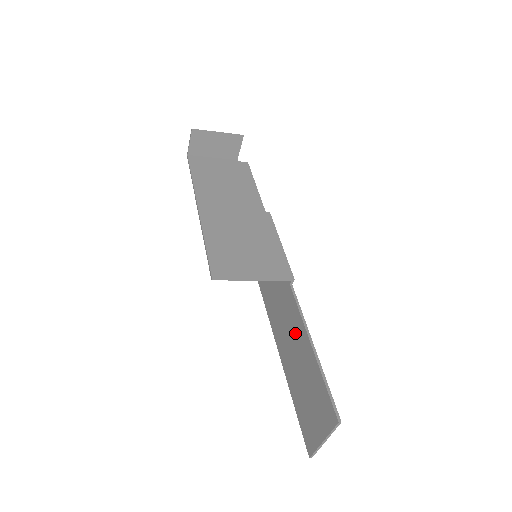
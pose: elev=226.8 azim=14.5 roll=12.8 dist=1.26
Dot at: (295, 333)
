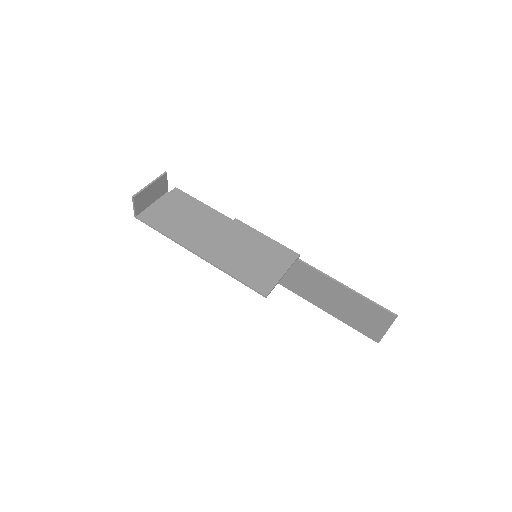
Dot at: (323, 286)
